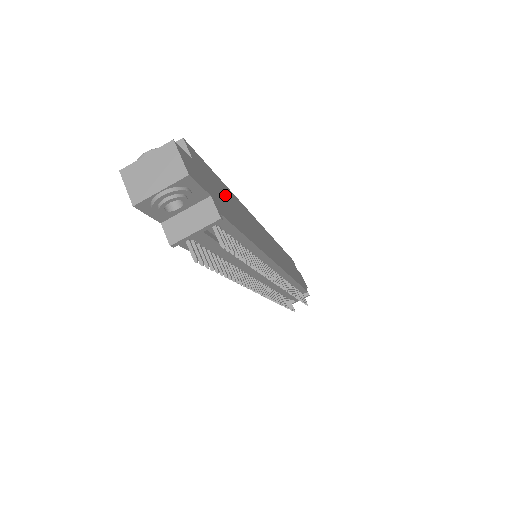
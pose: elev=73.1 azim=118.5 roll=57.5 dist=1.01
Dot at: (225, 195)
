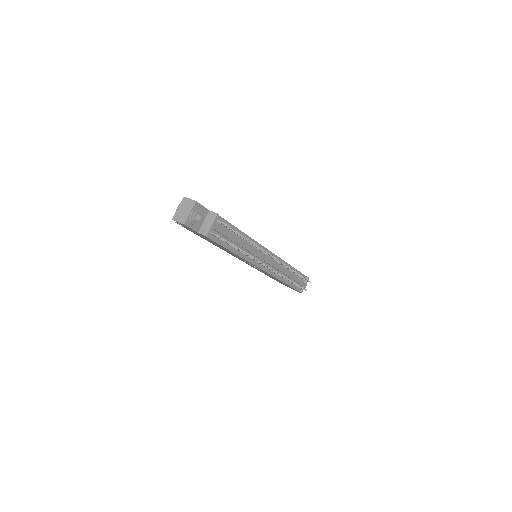
Dot at: occluded
